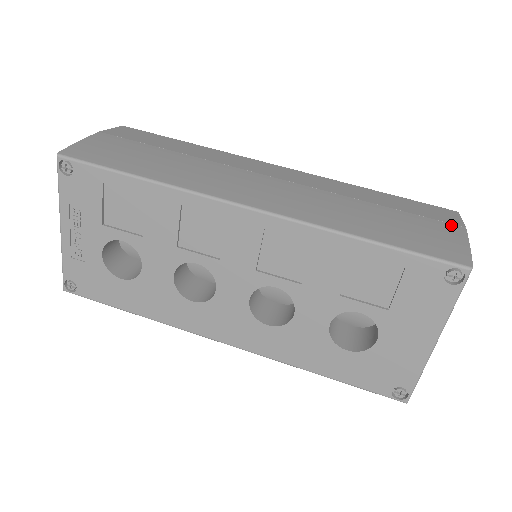
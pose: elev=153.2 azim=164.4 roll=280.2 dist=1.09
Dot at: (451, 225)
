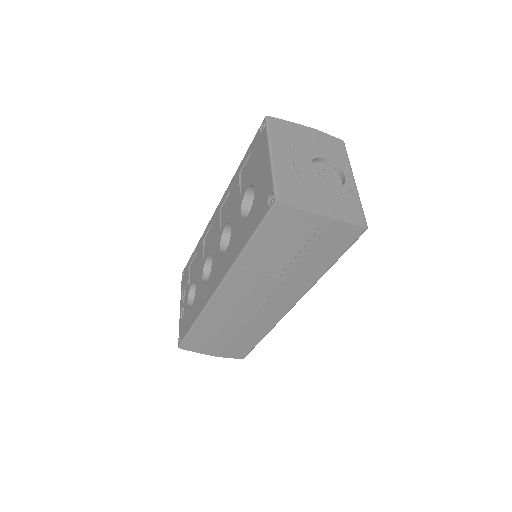
Dot at: occluded
